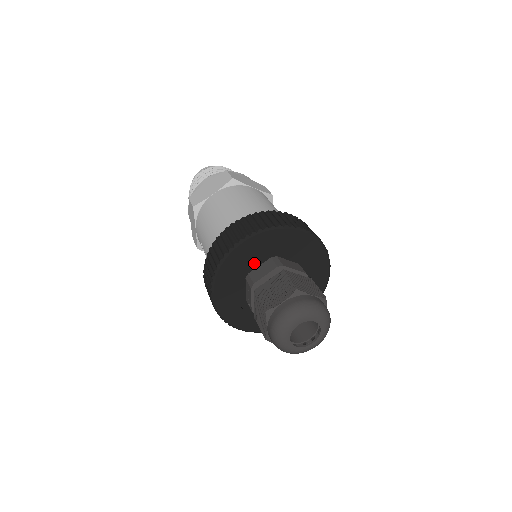
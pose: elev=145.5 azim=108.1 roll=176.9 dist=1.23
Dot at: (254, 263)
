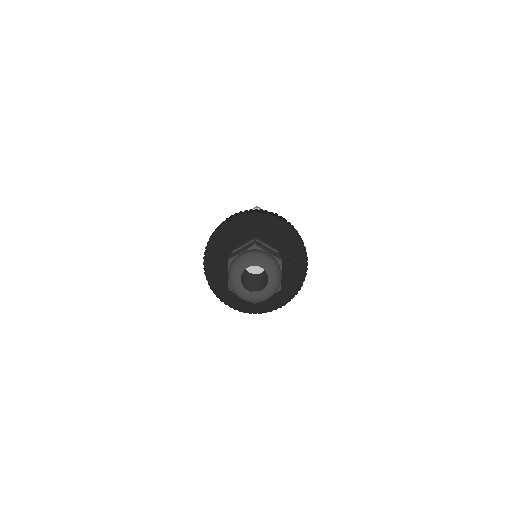
Dot at: (239, 241)
